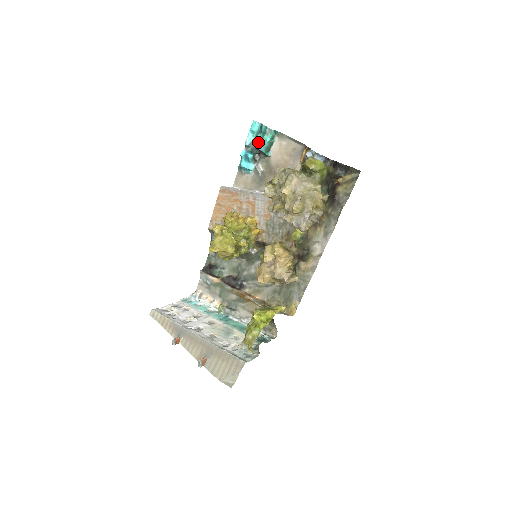
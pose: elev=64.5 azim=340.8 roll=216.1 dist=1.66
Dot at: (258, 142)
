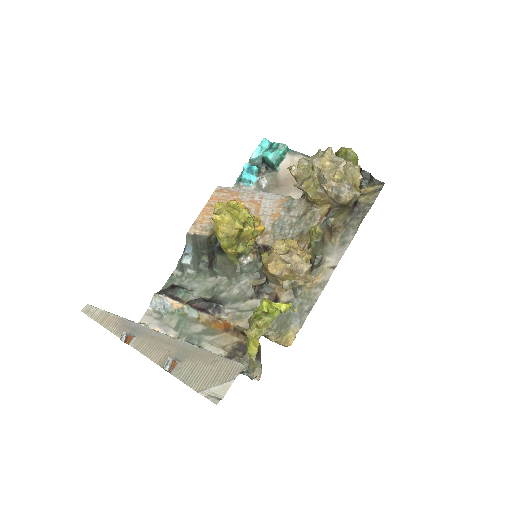
Dot at: (269, 153)
